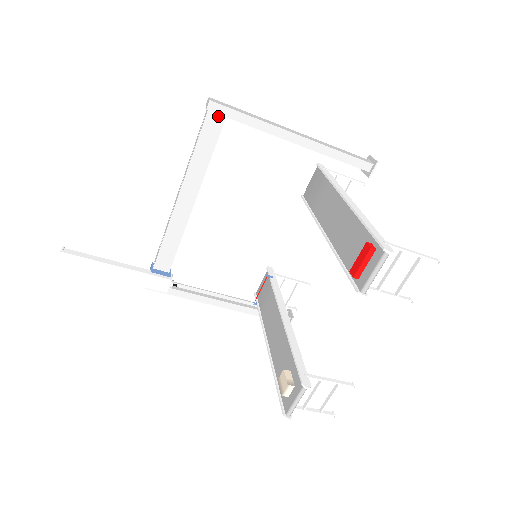
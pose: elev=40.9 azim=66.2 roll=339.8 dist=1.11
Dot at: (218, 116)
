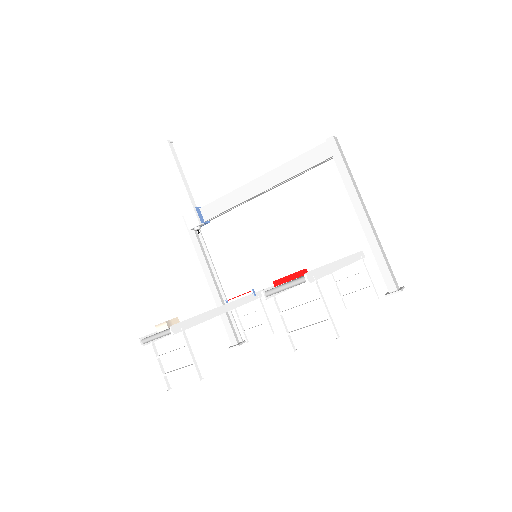
Dot at: (329, 151)
